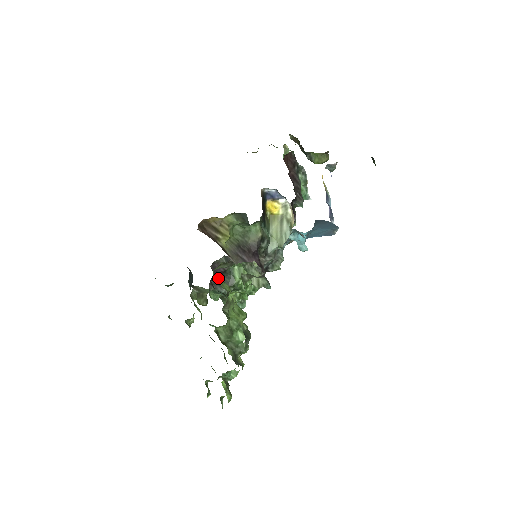
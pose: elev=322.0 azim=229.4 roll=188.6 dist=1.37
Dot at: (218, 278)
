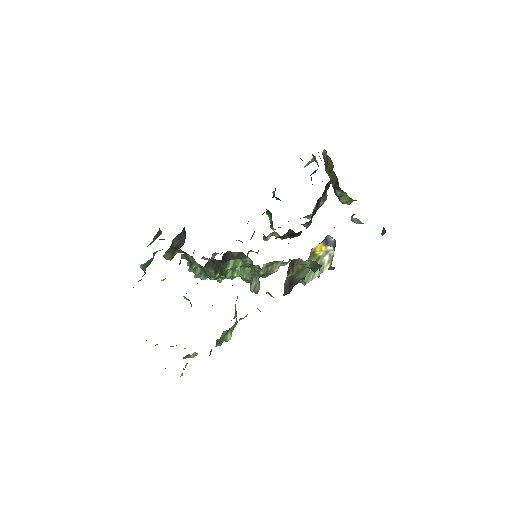
Dot at: (217, 261)
